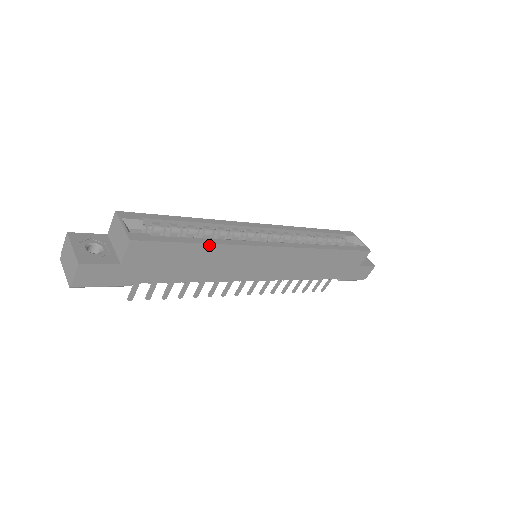
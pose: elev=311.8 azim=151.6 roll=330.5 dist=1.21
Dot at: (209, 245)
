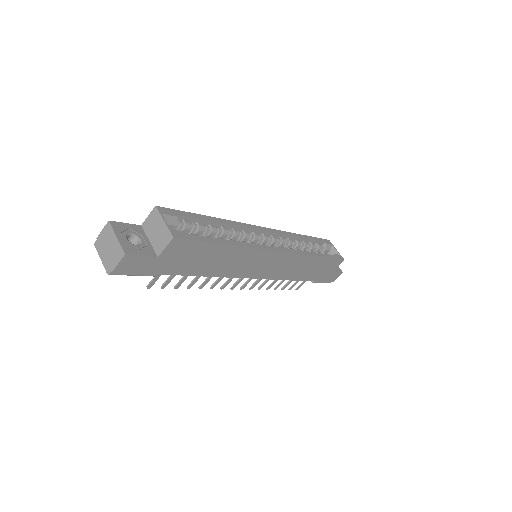
Dot at: (231, 246)
